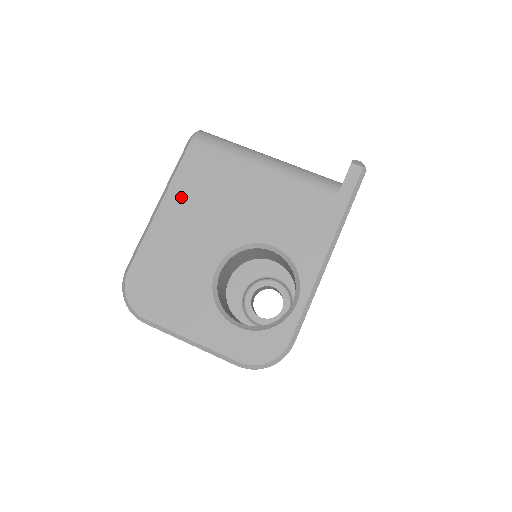
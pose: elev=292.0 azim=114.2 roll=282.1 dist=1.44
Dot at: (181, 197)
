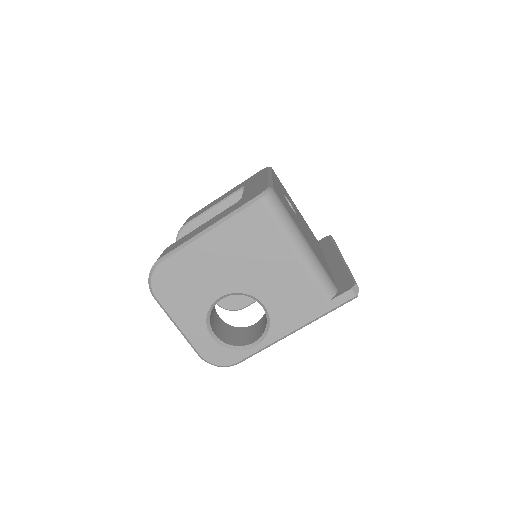
Dot at: (226, 236)
